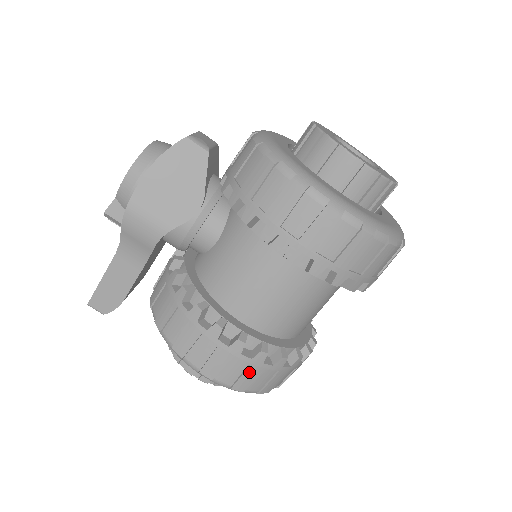
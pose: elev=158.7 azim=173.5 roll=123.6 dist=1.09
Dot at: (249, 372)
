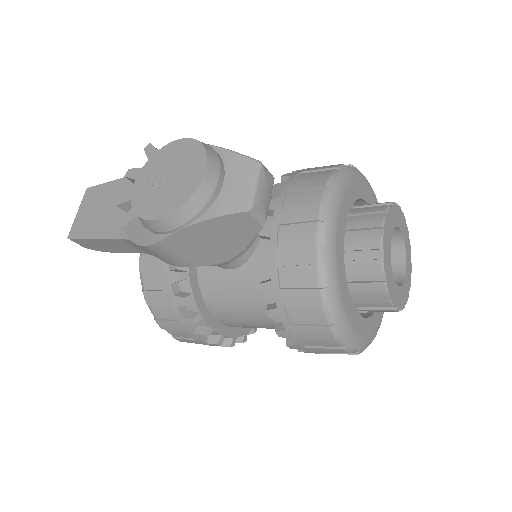
Dot at: occluded
